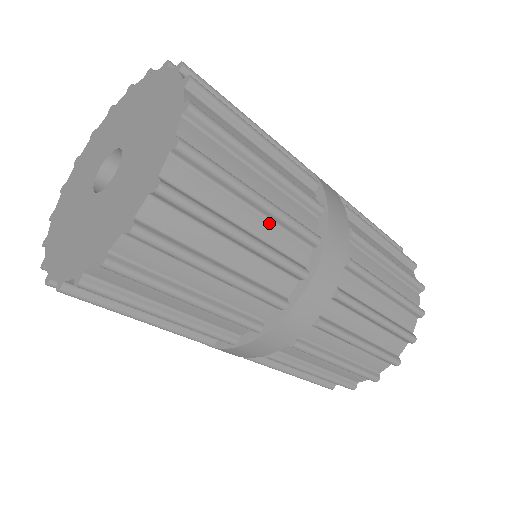
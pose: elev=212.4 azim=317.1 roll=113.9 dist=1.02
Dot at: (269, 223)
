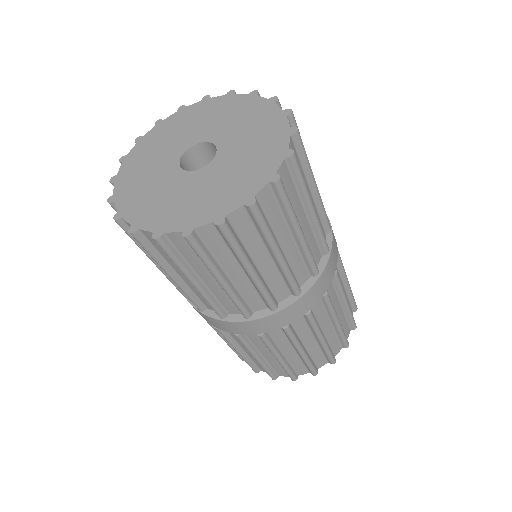
Dot at: (315, 206)
